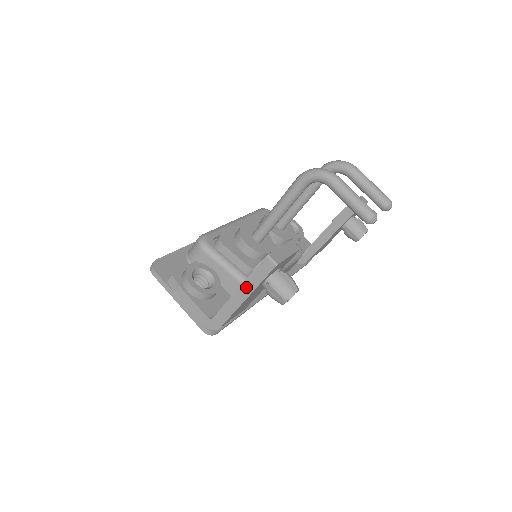
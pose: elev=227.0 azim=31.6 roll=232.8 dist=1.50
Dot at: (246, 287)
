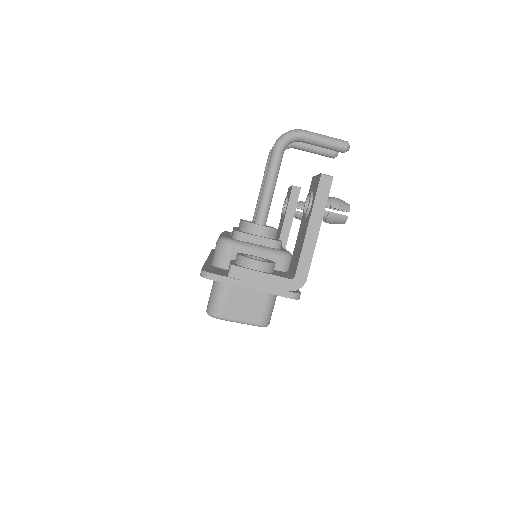
Dot at: (315, 217)
